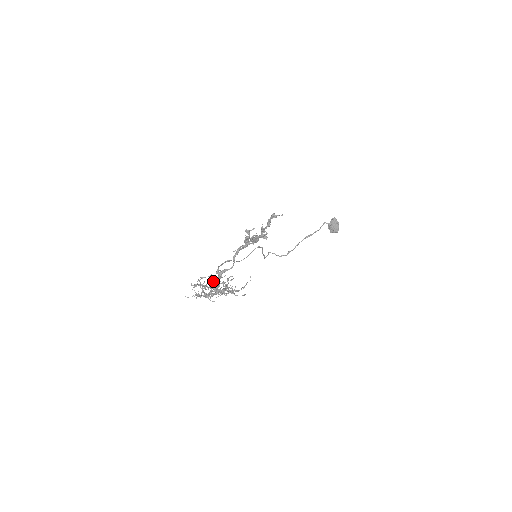
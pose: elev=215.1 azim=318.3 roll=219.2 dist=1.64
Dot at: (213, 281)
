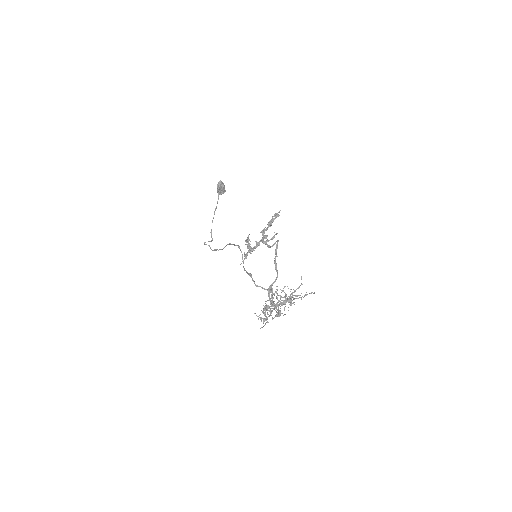
Dot at: occluded
